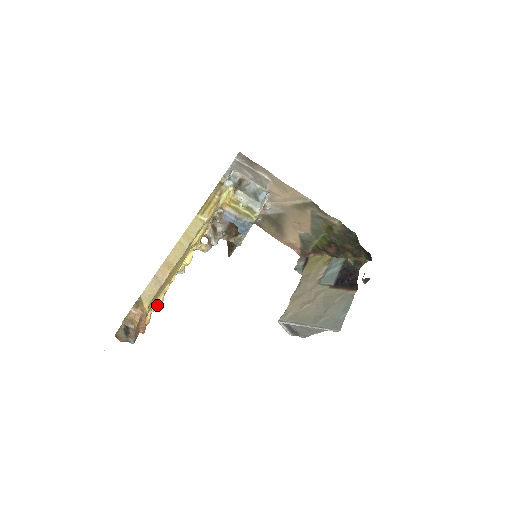
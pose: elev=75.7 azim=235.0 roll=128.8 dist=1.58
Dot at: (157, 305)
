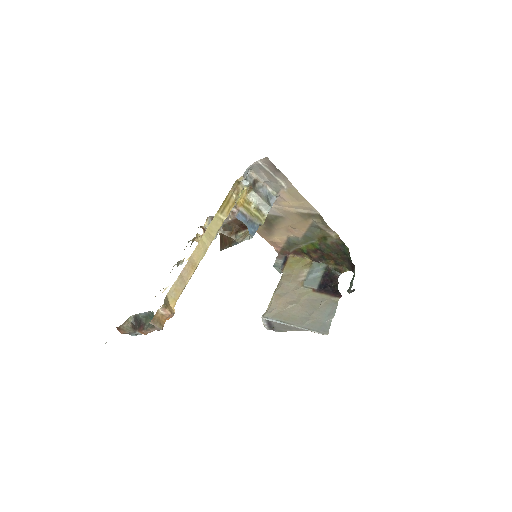
Dot at: occluded
